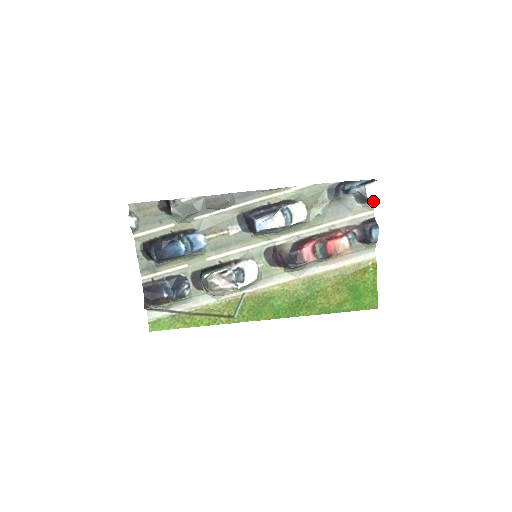
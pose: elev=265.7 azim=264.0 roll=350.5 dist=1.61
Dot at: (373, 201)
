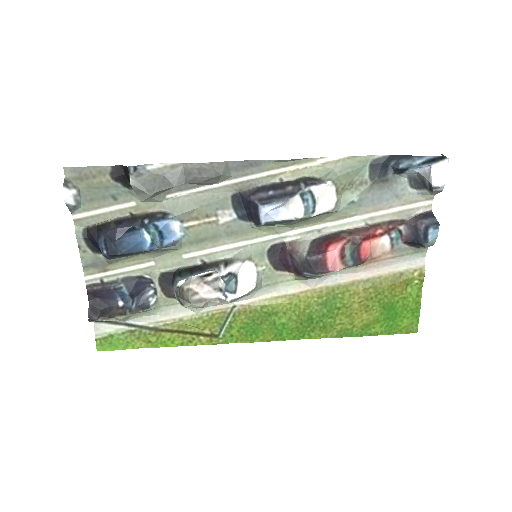
Dot at: (438, 188)
